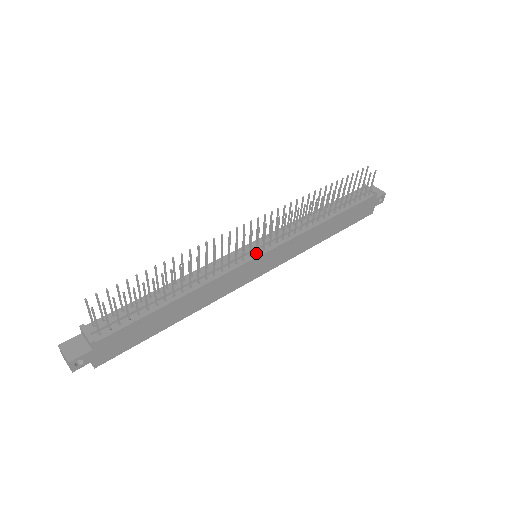
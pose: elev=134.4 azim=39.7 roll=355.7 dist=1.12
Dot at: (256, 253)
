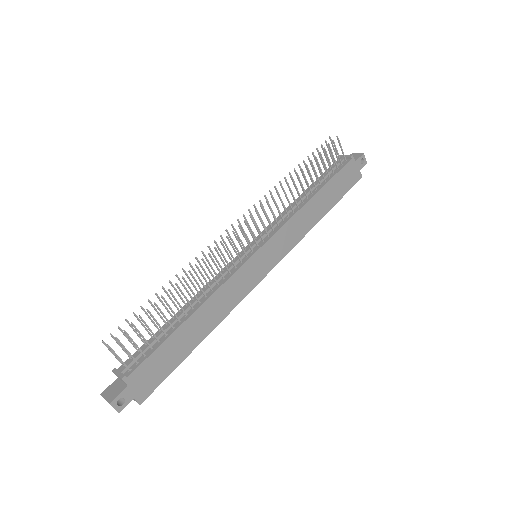
Dot at: (252, 252)
